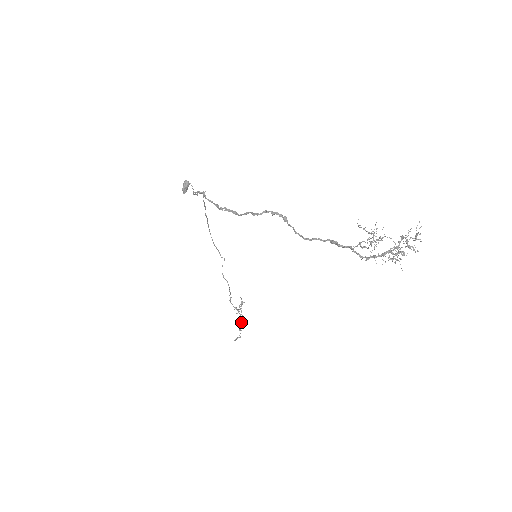
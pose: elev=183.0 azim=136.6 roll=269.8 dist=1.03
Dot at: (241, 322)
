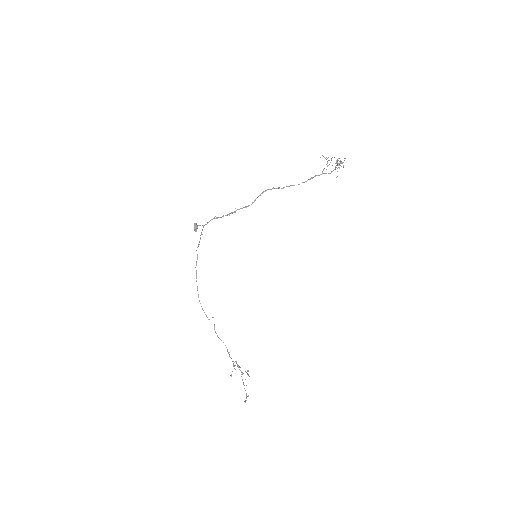
Dot at: (246, 372)
